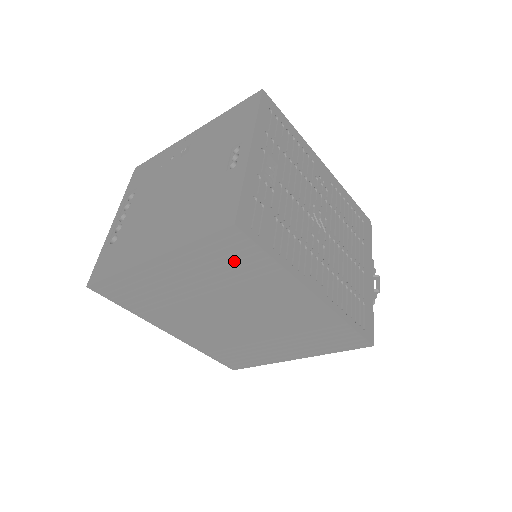
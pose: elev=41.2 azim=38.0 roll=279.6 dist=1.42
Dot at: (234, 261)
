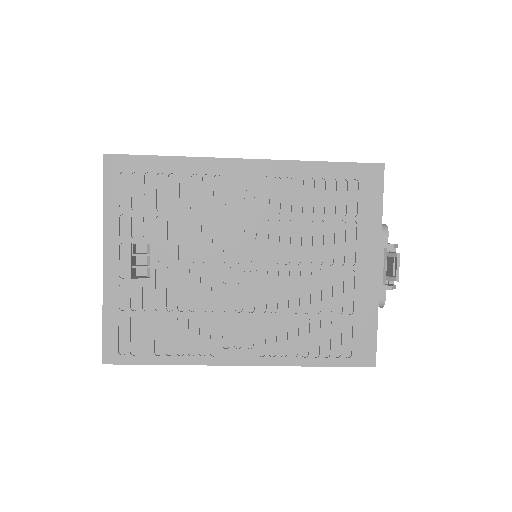
Dot at: occluded
